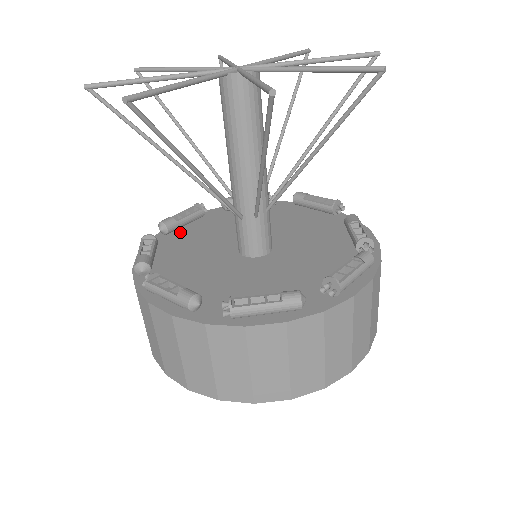
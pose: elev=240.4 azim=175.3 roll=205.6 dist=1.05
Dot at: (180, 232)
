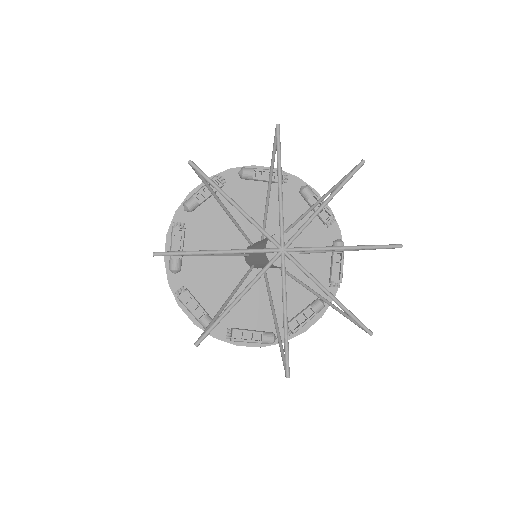
Dot at: (251, 183)
